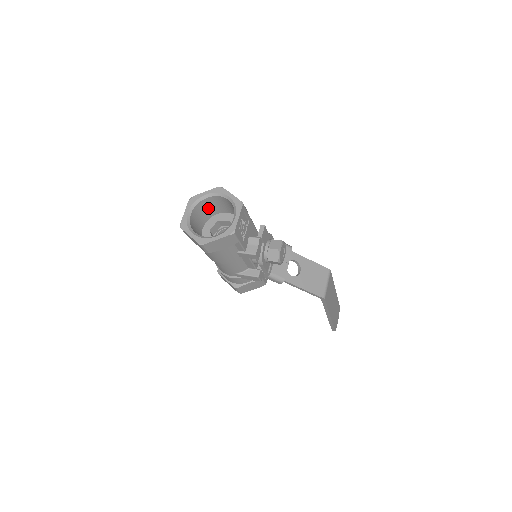
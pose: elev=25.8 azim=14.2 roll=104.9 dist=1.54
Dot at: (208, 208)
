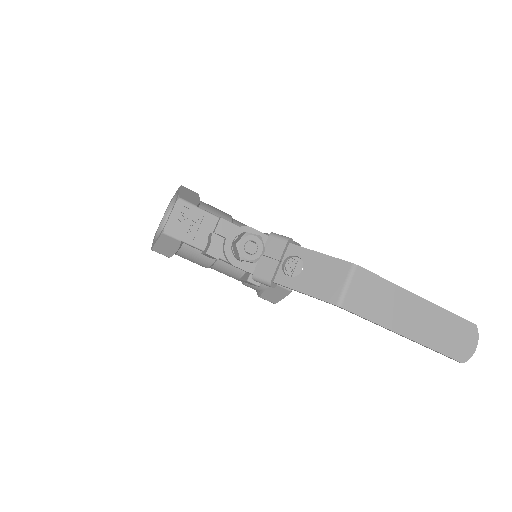
Dot at: occluded
